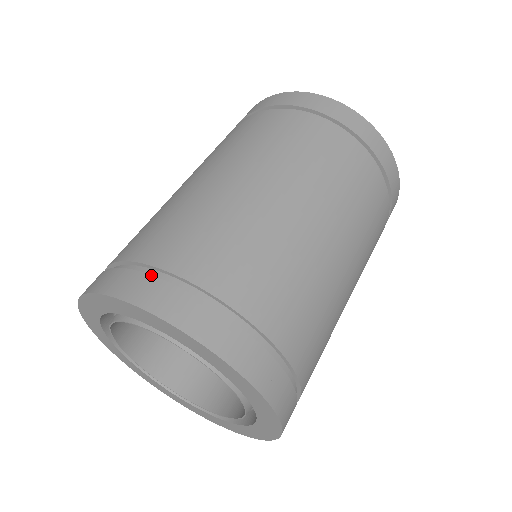
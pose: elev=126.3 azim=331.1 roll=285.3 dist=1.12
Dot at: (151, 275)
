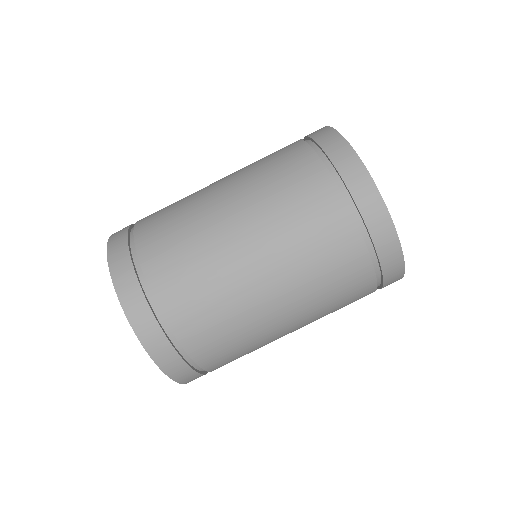
Dot at: (146, 299)
